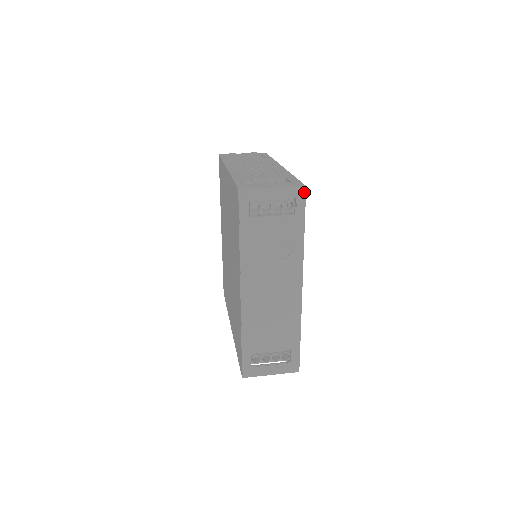
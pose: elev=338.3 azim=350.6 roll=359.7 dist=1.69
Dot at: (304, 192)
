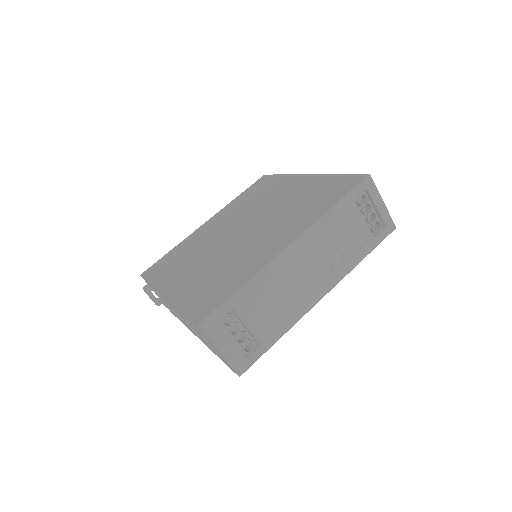
Dot at: (392, 230)
